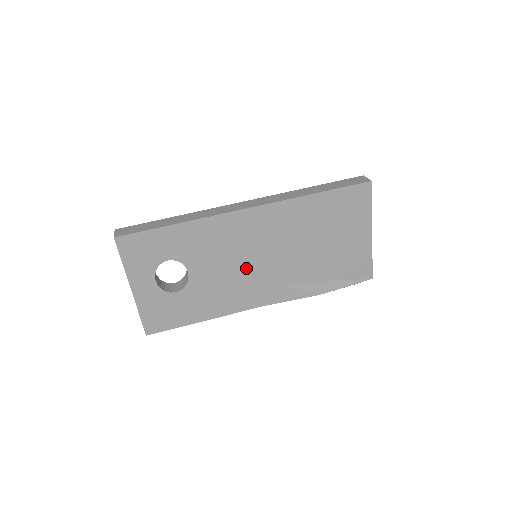
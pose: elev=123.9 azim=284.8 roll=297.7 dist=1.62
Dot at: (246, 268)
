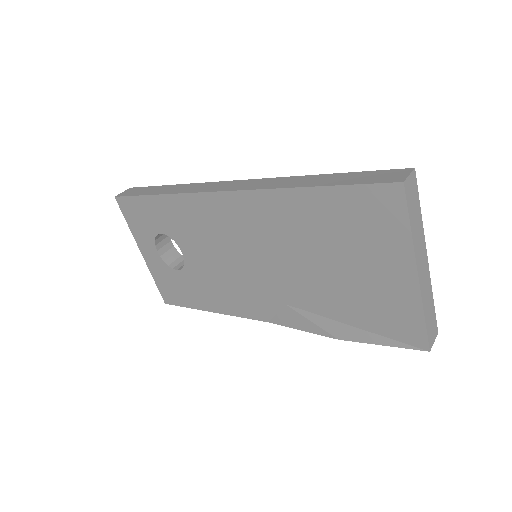
Dot at: (238, 268)
